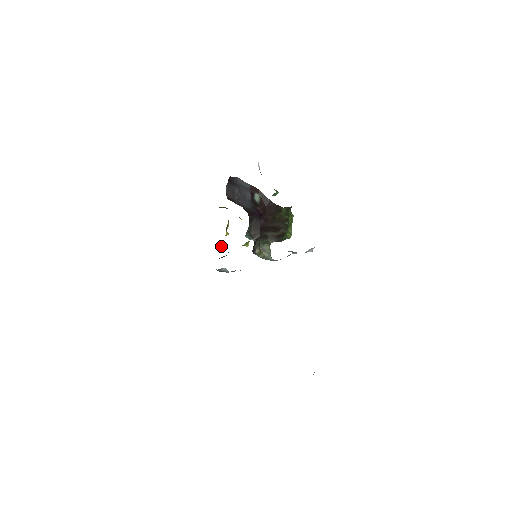
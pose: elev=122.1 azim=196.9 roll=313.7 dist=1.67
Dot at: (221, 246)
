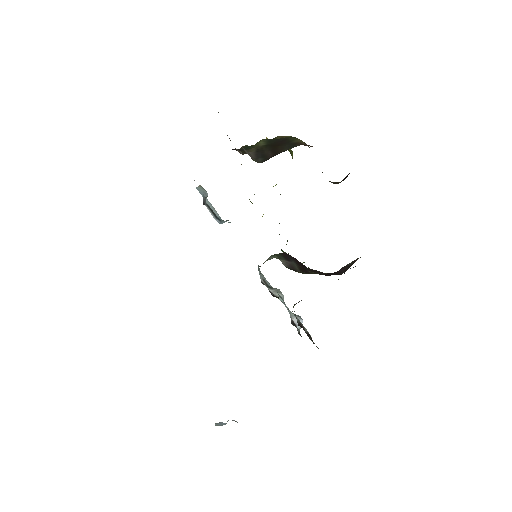
Dot at: occluded
